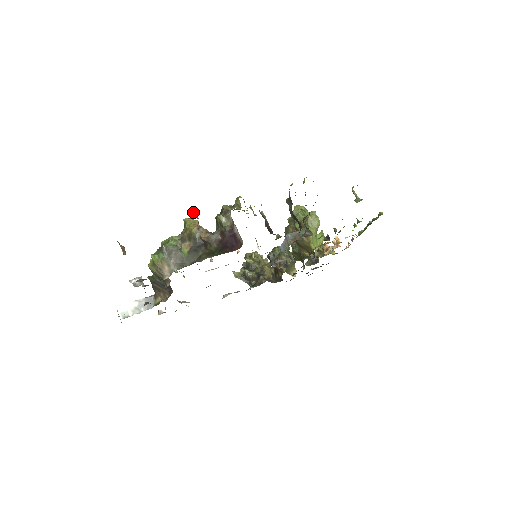
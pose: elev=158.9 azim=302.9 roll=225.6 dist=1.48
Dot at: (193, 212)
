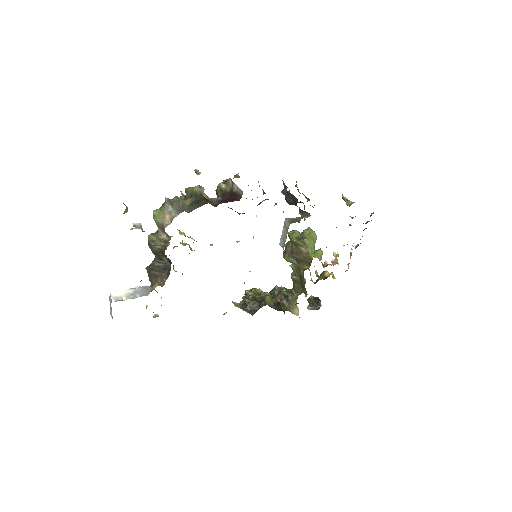
Dot at: (195, 169)
